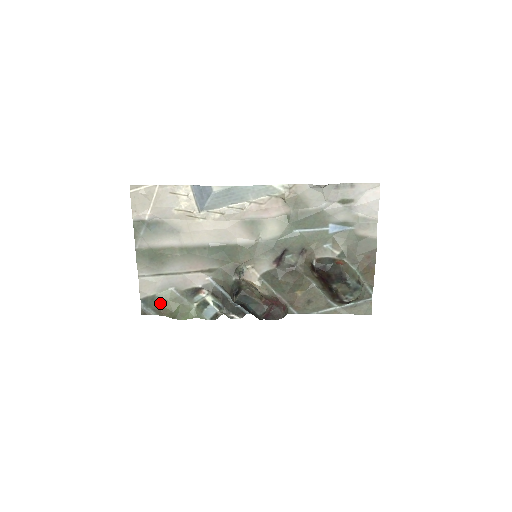
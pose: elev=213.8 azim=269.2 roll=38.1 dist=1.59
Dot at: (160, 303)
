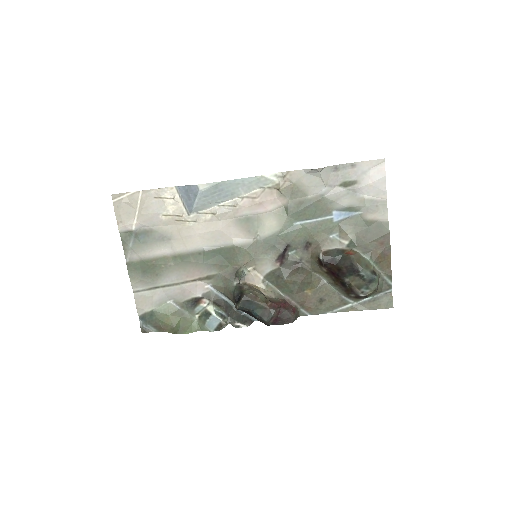
Dot at: (159, 318)
